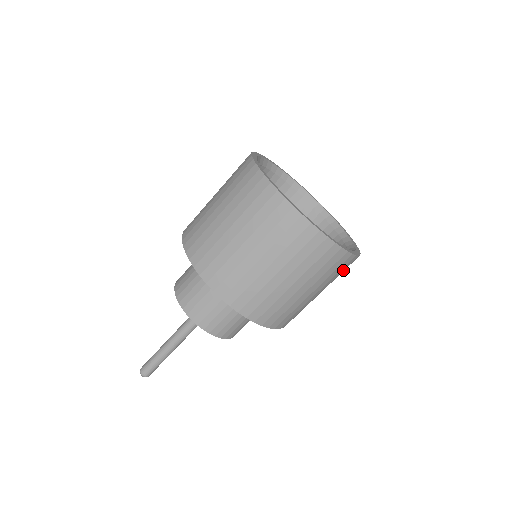
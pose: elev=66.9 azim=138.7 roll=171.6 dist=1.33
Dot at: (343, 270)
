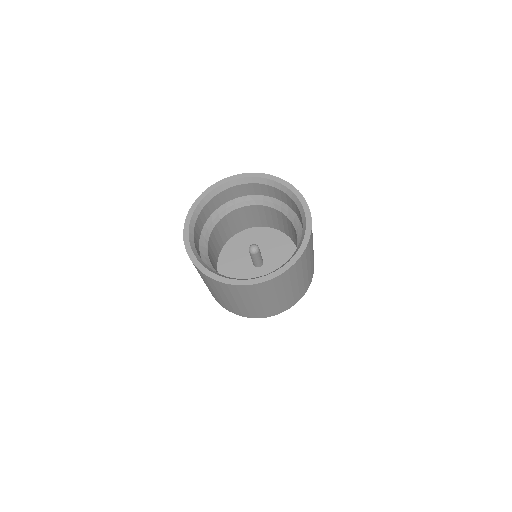
Dot at: (309, 249)
